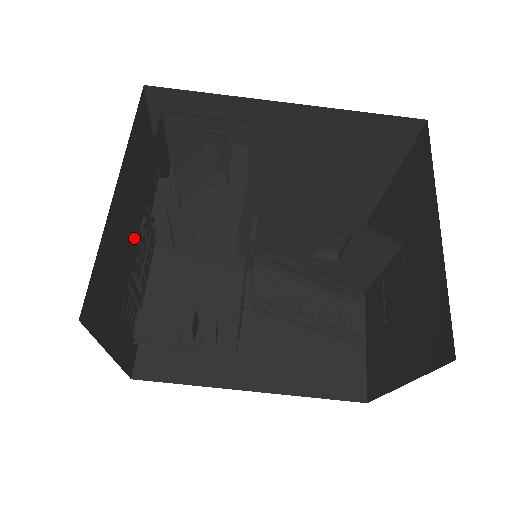
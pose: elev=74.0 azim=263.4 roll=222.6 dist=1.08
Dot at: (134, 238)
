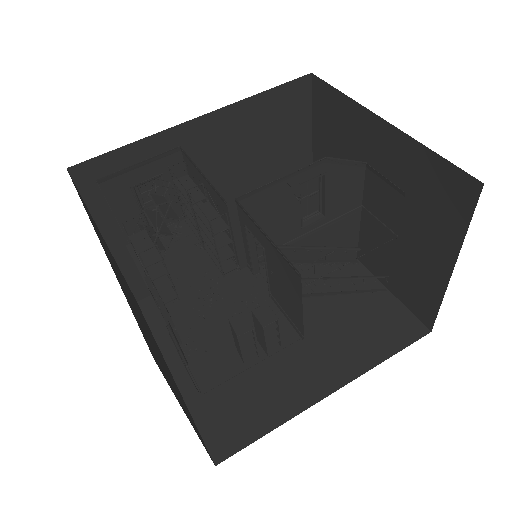
Dot at: occluded
